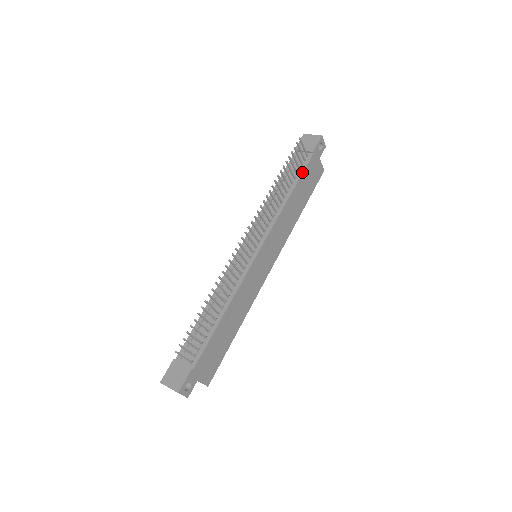
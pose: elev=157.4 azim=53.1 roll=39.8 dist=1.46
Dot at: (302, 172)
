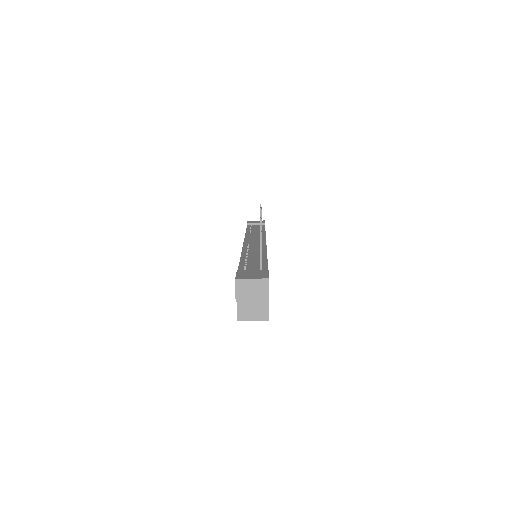
Dot at: (264, 227)
